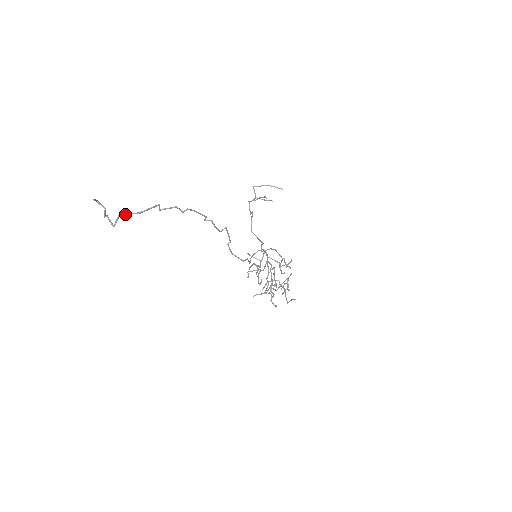
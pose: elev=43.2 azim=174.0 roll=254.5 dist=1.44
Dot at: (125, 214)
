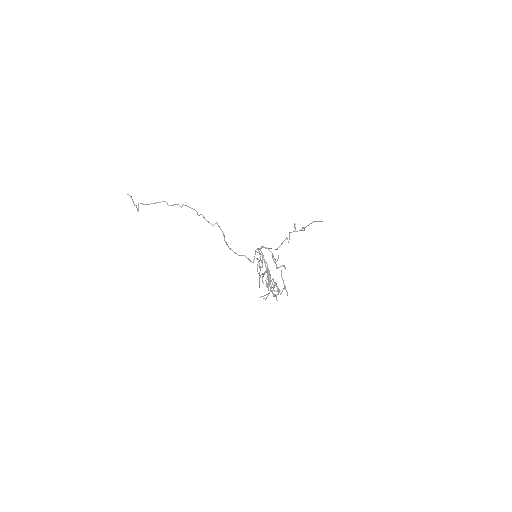
Dot at: (144, 204)
